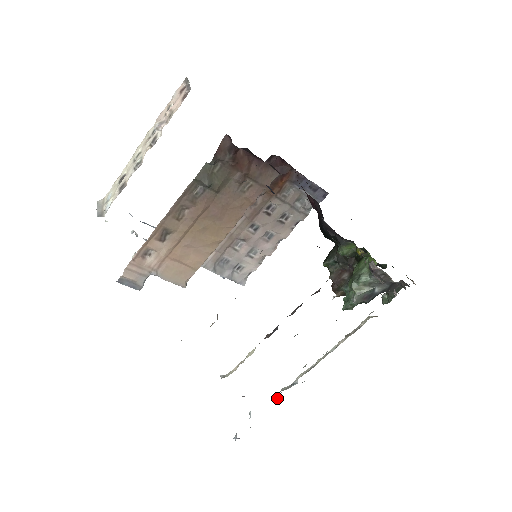
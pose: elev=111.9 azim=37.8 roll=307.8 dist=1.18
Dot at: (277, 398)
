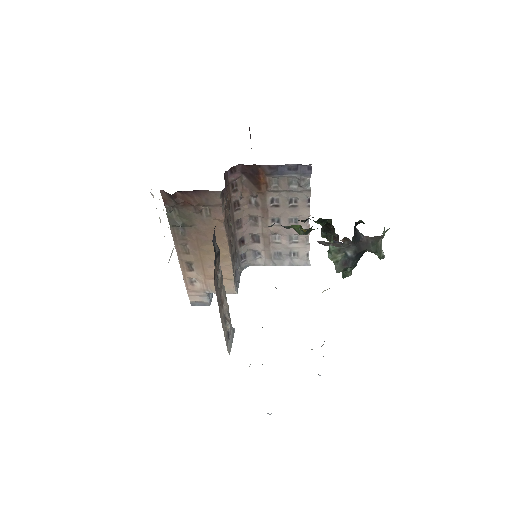
Dot at: occluded
